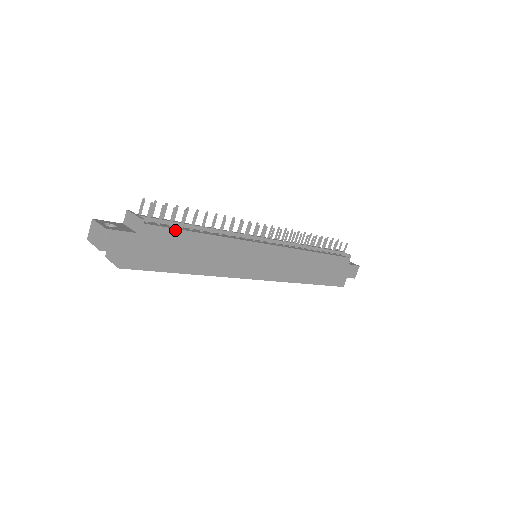
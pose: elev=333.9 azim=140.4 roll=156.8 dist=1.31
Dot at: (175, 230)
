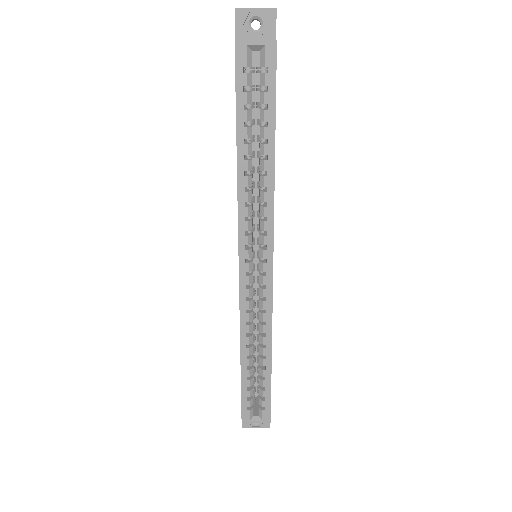
Dot at: occluded
